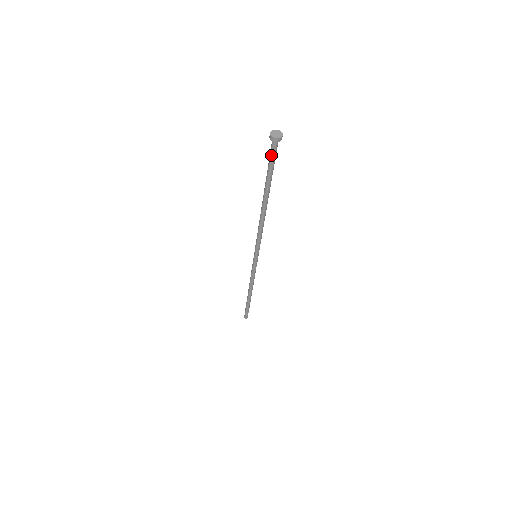
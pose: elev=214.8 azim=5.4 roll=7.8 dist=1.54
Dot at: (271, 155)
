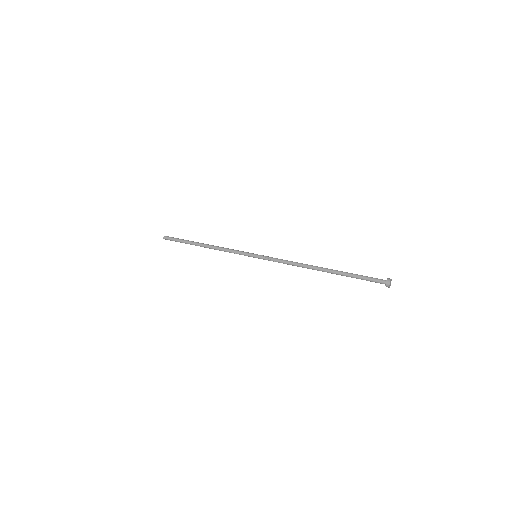
Dot at: (372, 280)
